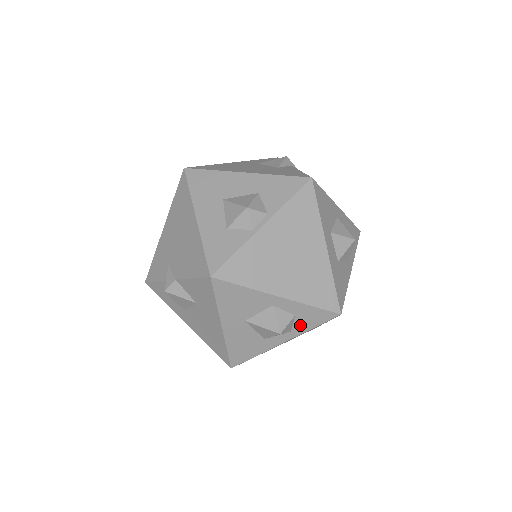
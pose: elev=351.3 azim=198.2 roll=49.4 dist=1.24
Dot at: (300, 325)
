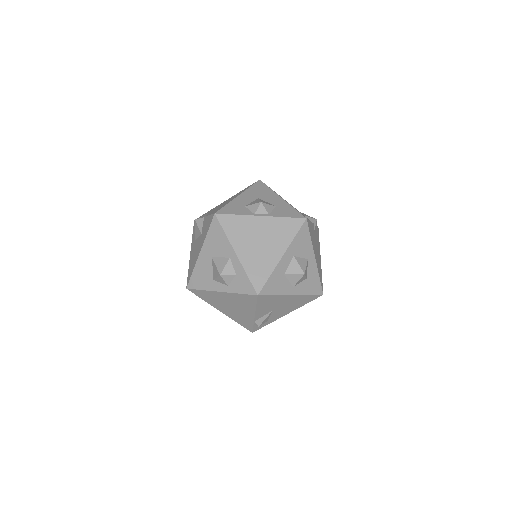
Dot at: (235, 285)
